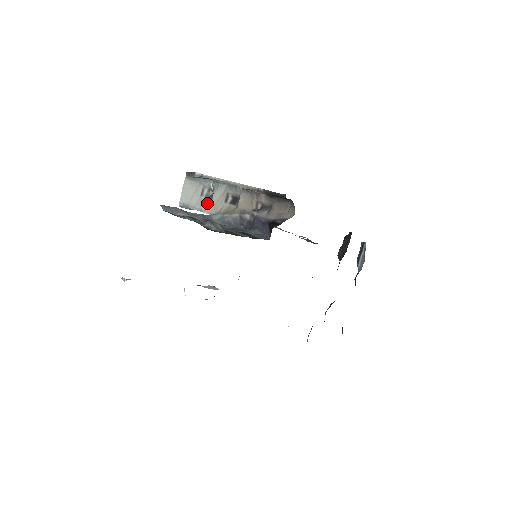
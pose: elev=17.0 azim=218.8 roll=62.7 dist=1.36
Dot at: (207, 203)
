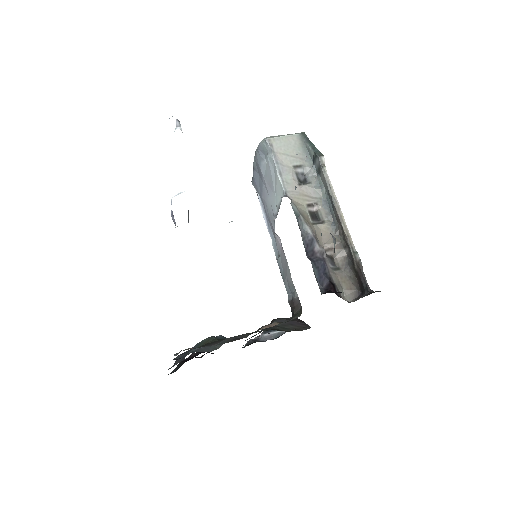
Dot at: (292, 180)
